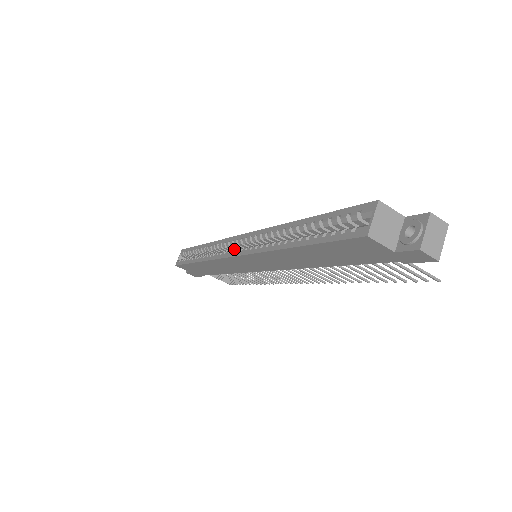
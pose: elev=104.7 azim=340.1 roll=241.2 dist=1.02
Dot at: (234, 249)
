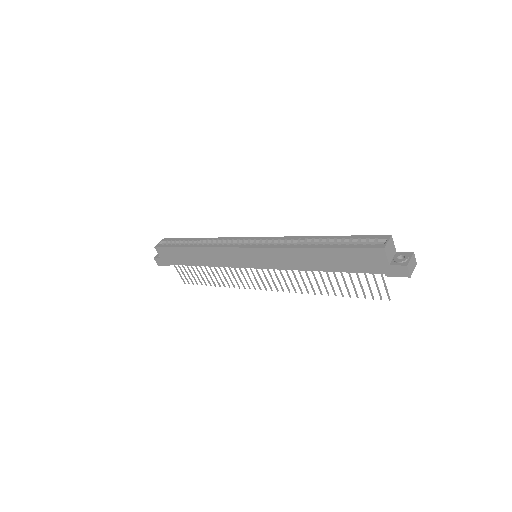
Dot at: occluded
